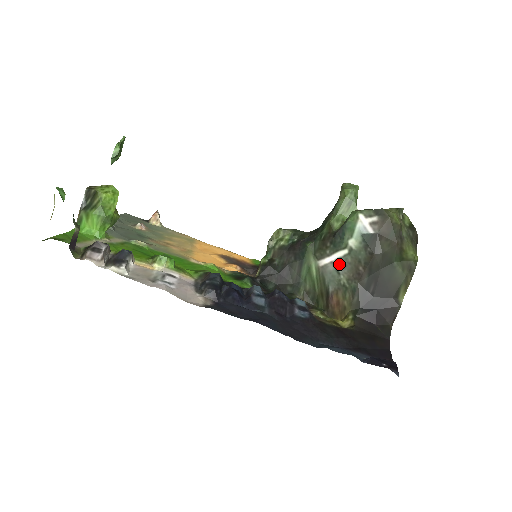
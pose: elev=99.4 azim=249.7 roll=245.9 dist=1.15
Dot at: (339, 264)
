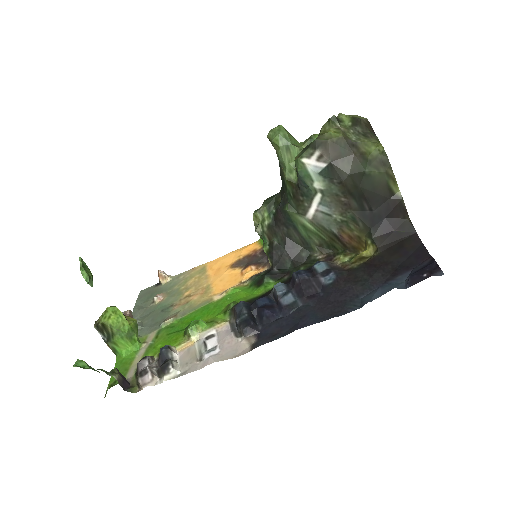
Dot at: (323, 208)
